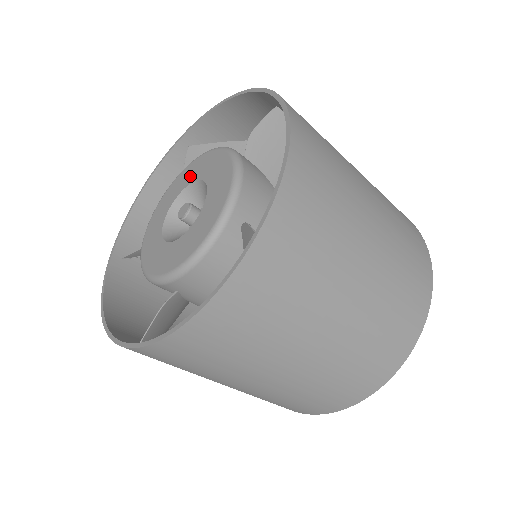
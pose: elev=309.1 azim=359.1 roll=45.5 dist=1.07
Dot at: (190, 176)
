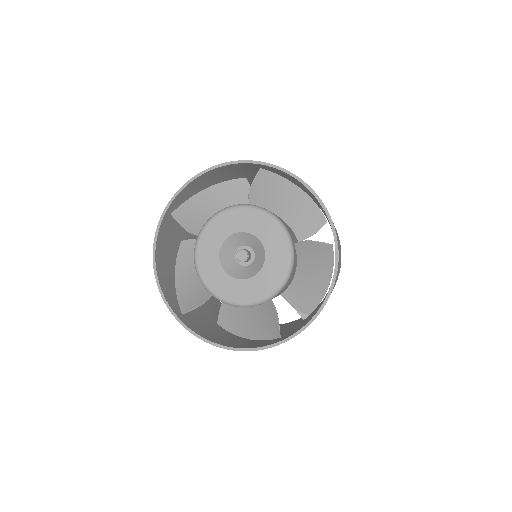
Dot at: (256, 227)
